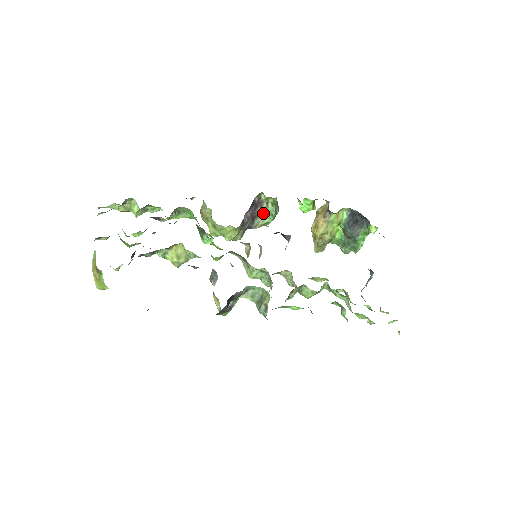
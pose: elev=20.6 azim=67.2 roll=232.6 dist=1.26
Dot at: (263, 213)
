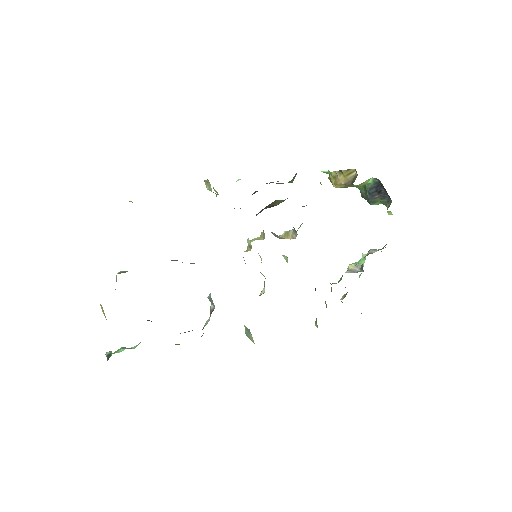
Dot at: occluded
